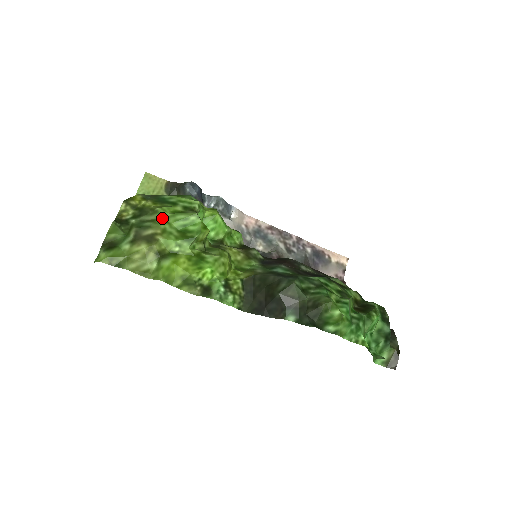
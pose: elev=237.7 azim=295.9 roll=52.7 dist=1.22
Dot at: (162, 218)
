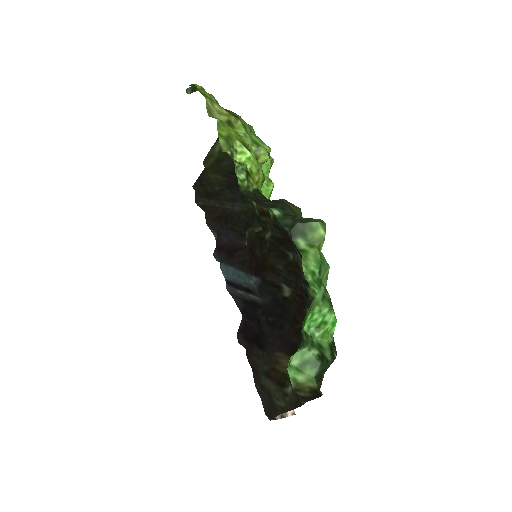
Dot at: (249, 128)
